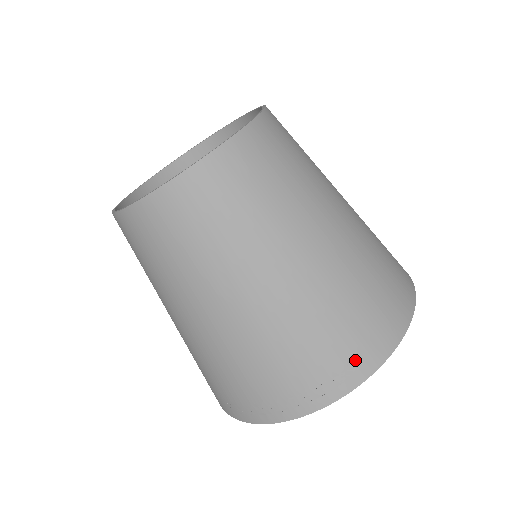
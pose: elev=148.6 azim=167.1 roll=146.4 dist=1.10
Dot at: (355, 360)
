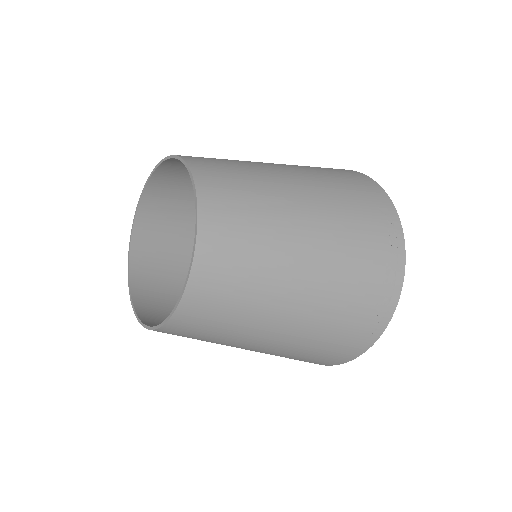
Dot at: (381, 206)
